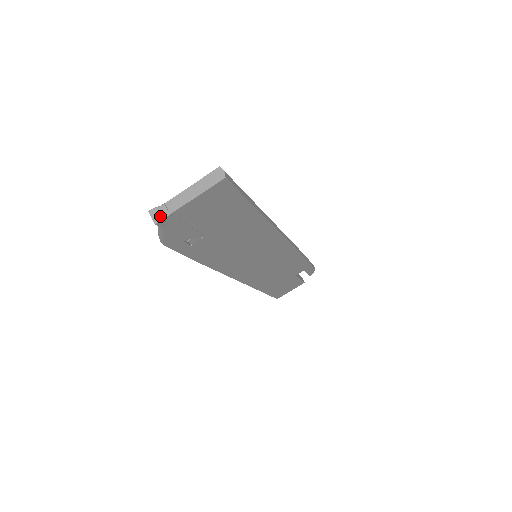
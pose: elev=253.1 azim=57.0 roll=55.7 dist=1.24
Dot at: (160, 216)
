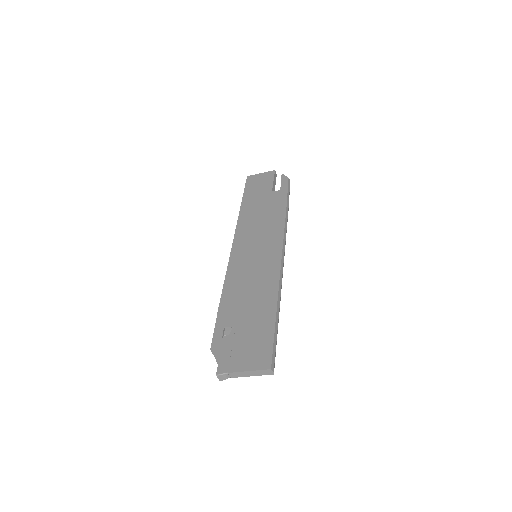
Dot at: (224, 379)
